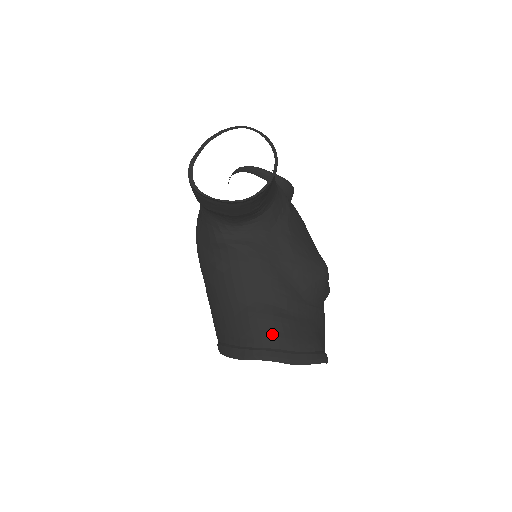
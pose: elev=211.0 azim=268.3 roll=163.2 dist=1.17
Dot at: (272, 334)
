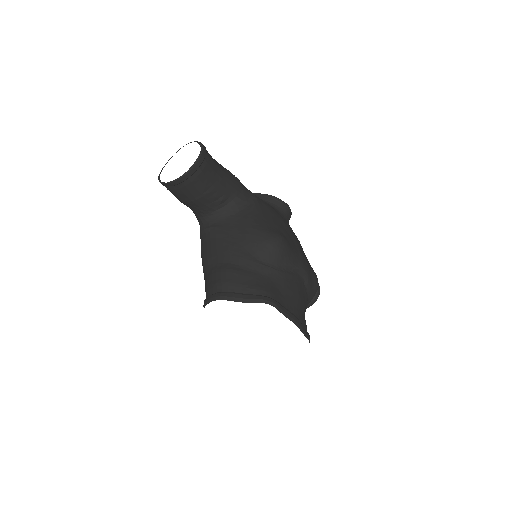
Dot at: (223, 281)
